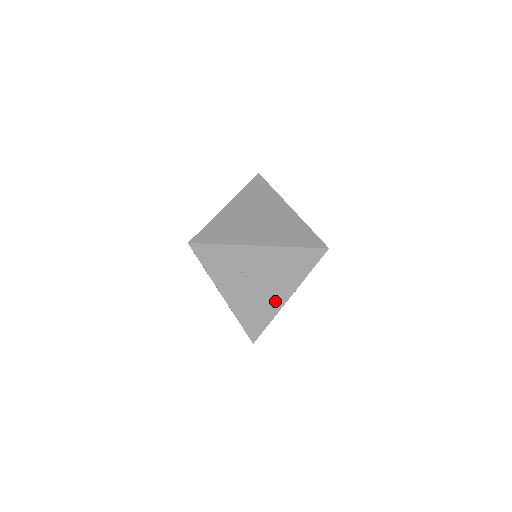
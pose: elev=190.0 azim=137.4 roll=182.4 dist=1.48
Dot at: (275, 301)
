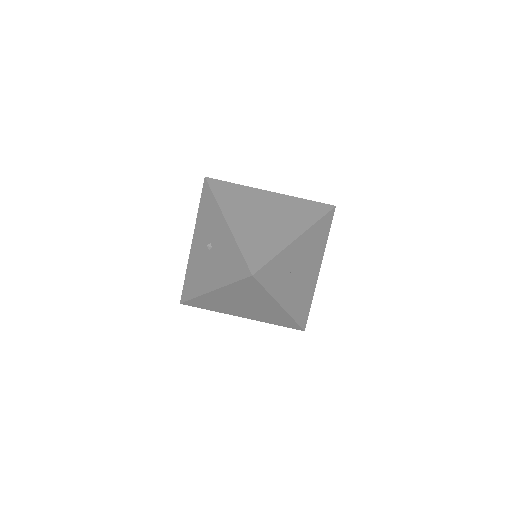
Dot at: (312, 280)
